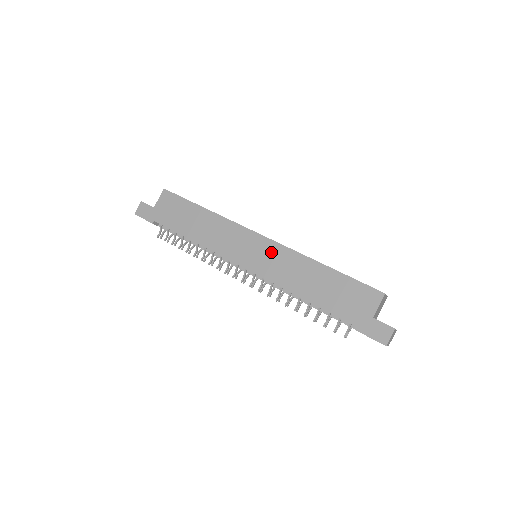
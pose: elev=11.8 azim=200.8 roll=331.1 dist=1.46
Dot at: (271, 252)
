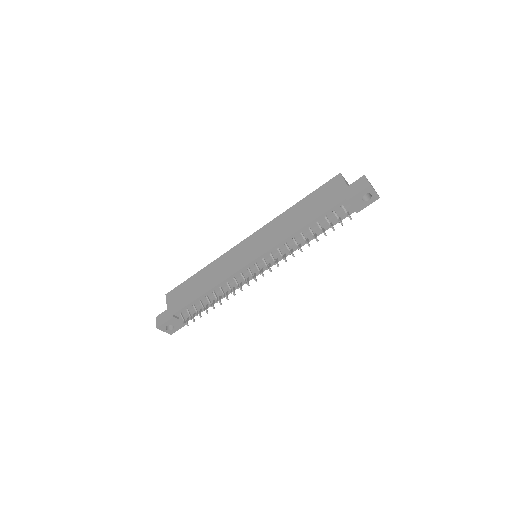
Dot at: (260, 237)
